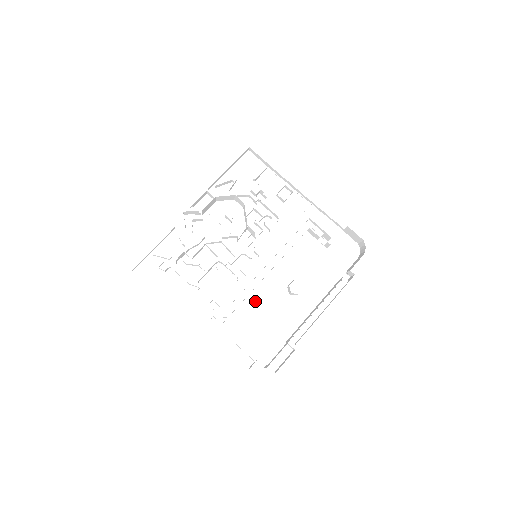
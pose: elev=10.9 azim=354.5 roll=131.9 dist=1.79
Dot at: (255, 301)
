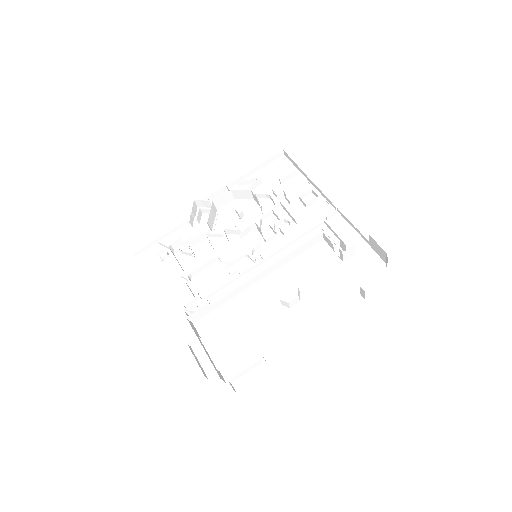
Dot at: (240, 304)
